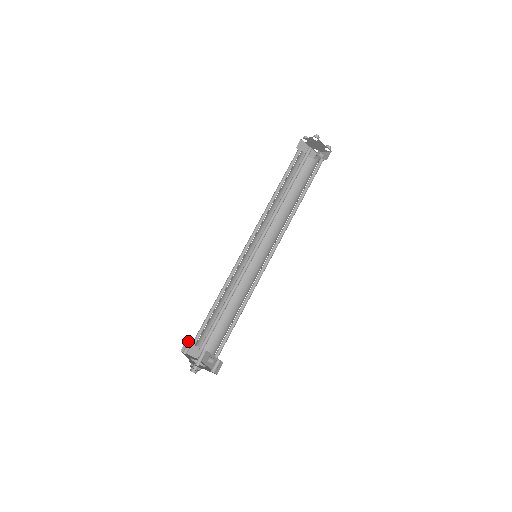
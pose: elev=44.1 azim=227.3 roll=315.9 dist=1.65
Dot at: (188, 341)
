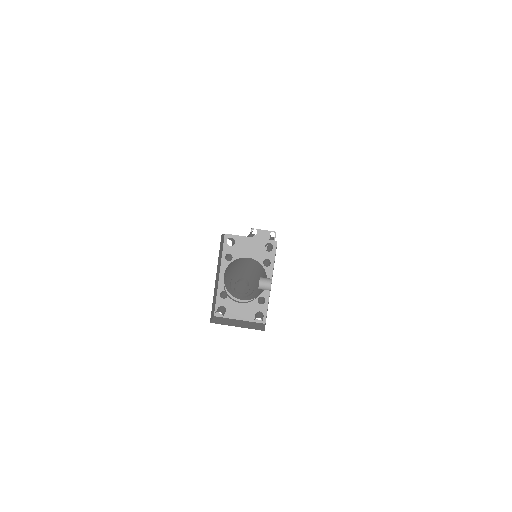
Dot at: (218, 318)
